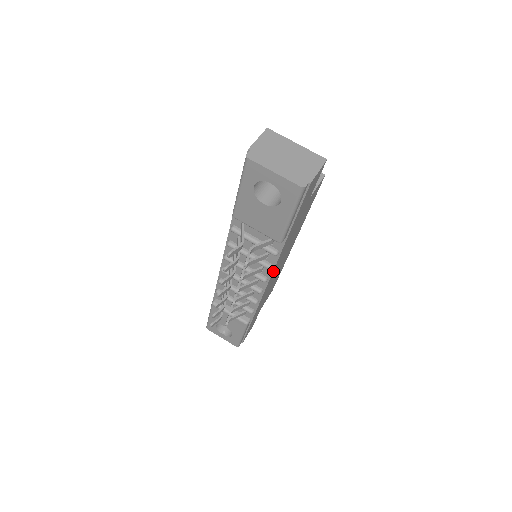
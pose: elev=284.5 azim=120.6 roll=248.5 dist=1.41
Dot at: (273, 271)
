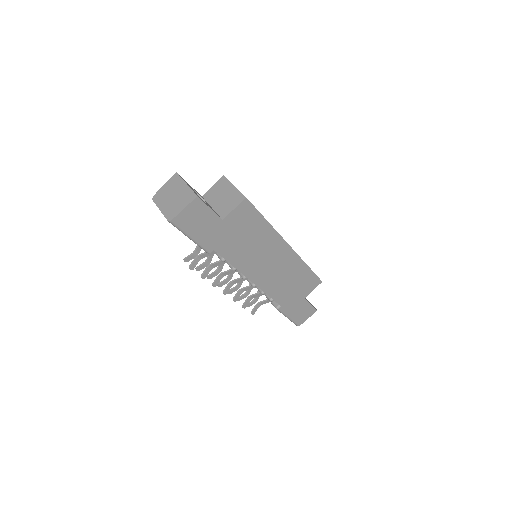
Dot at: (243, 272)
